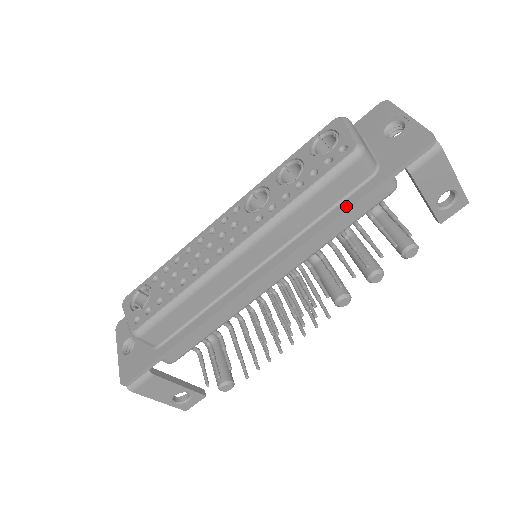
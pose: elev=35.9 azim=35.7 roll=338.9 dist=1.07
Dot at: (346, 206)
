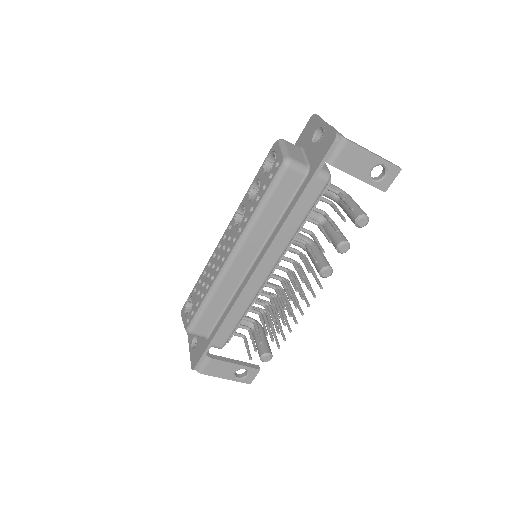
Dot at: (294, 203)
